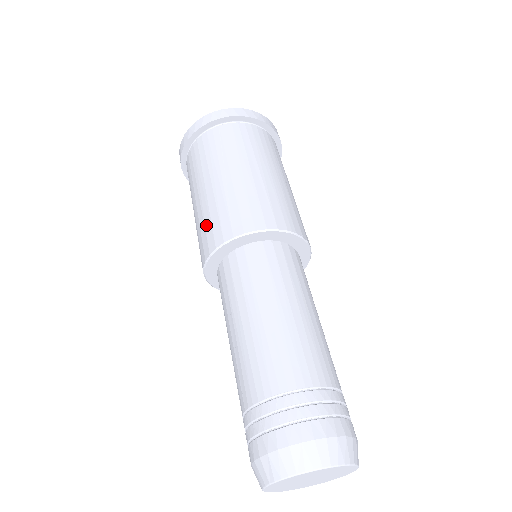
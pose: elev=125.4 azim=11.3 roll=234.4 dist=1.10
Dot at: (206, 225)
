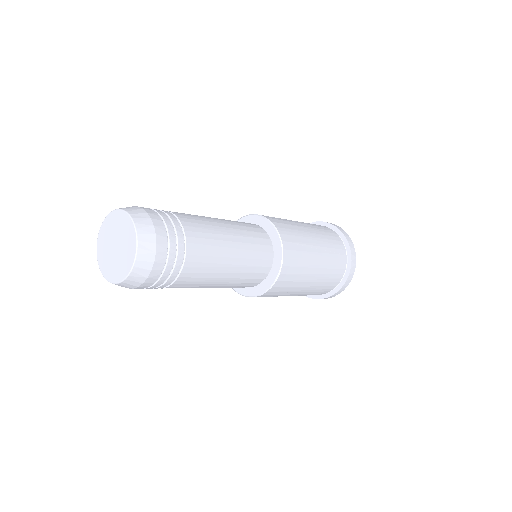
Dot at: occluded
